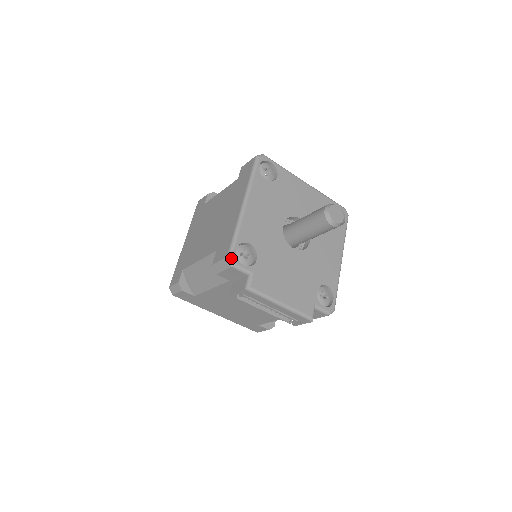
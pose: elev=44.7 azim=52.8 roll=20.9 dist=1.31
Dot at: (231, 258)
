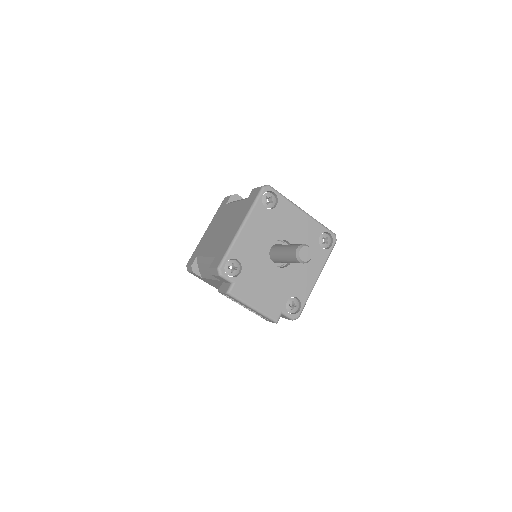
Dot at: (219, 270)
